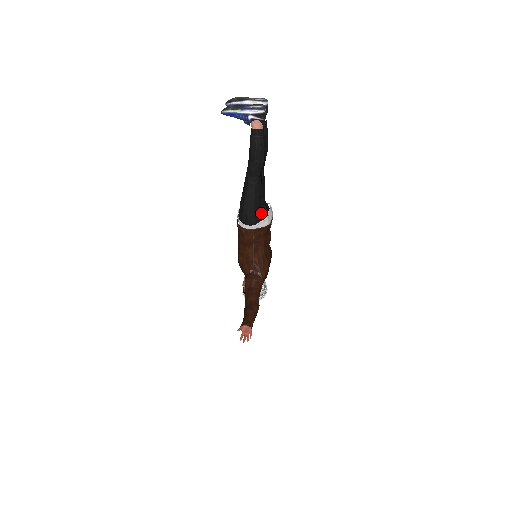
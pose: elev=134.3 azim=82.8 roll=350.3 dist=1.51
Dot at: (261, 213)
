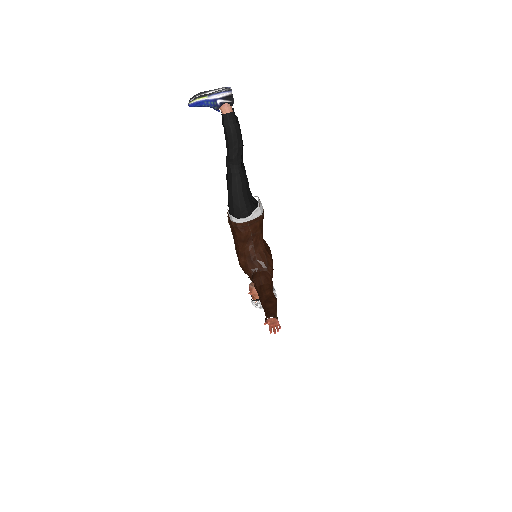
Dot at: (252, 203)
